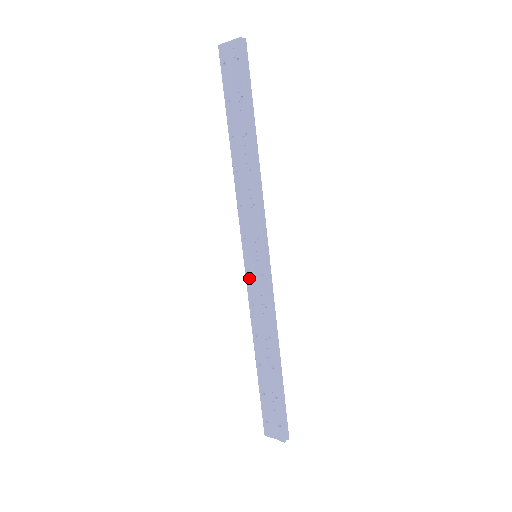
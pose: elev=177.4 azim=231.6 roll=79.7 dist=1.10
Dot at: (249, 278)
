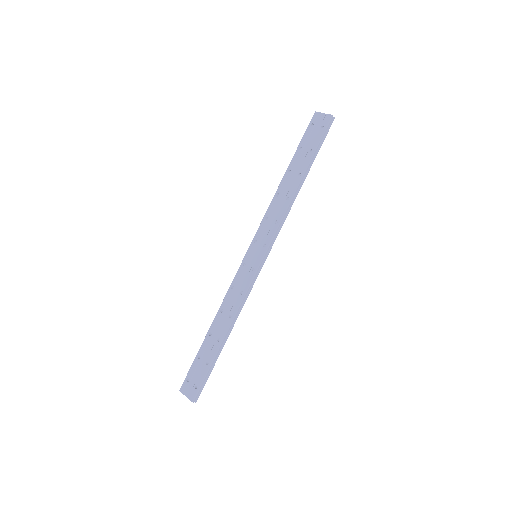
Dot at: (242, 268)
